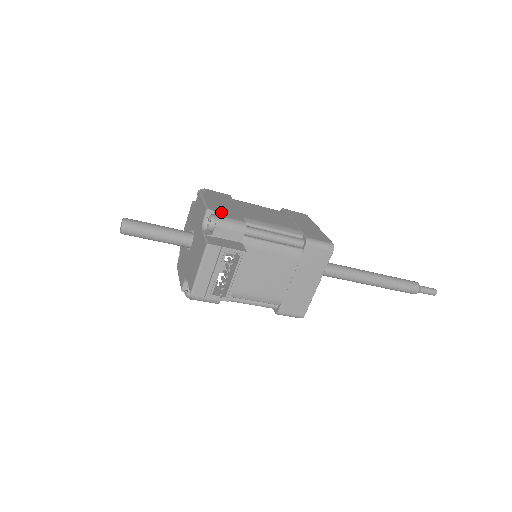
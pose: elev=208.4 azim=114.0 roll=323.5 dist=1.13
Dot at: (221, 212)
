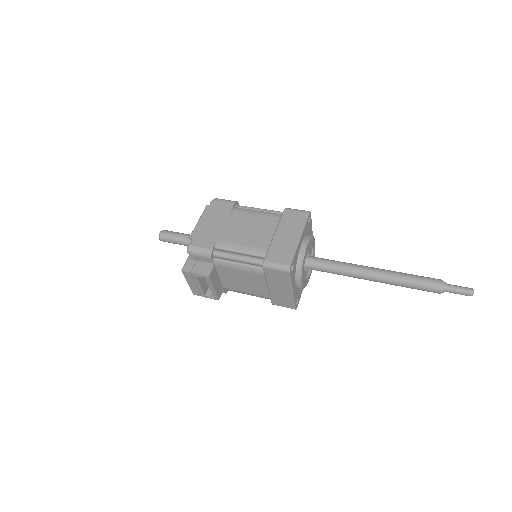
Dot at: (199, 239)
